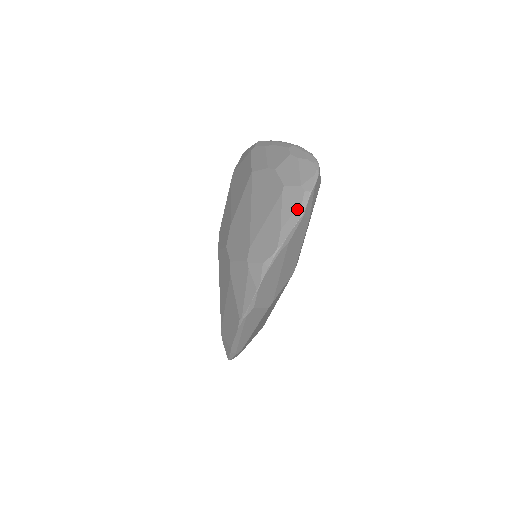
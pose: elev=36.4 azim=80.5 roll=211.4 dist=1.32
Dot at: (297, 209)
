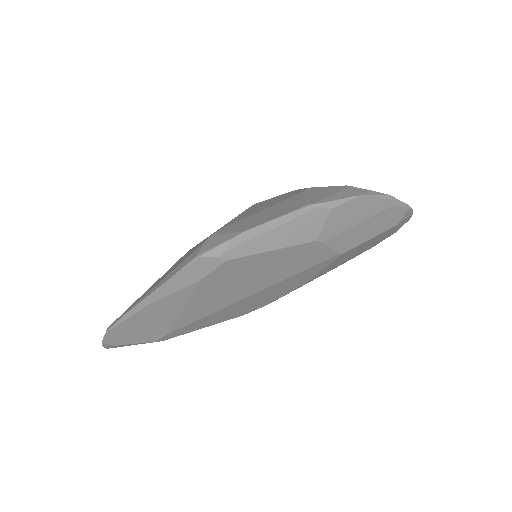
Dot at: occluded
